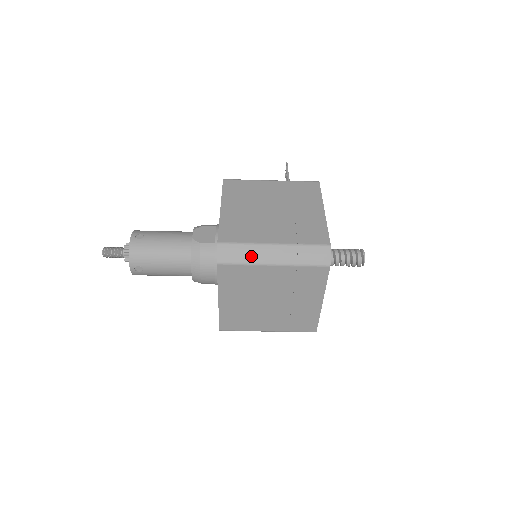
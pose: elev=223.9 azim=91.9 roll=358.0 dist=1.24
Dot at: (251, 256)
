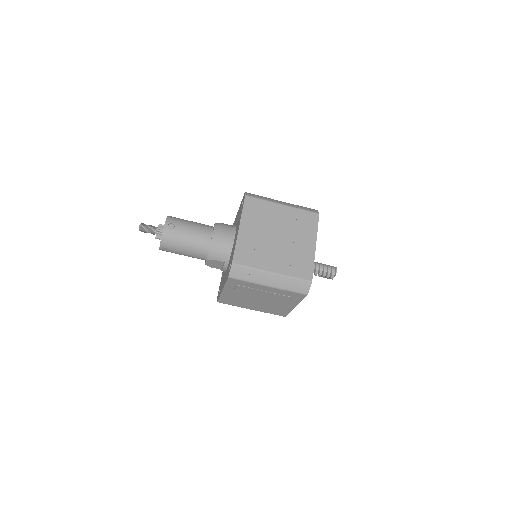
Dot at: (267, 199)
